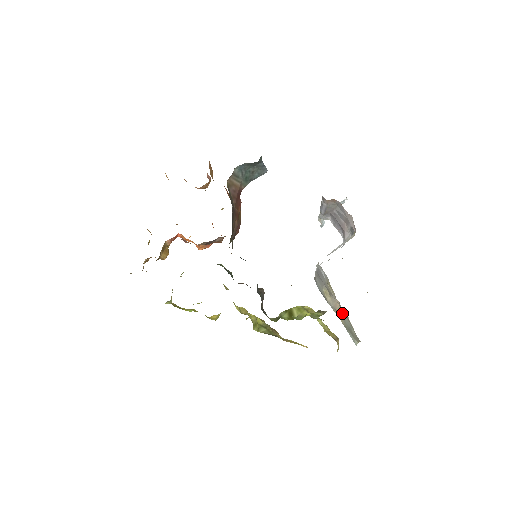
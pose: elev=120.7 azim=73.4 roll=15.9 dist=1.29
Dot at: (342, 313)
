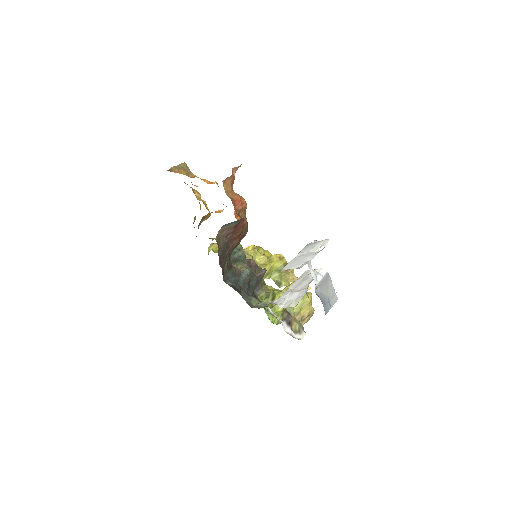
Dot at: occluded
